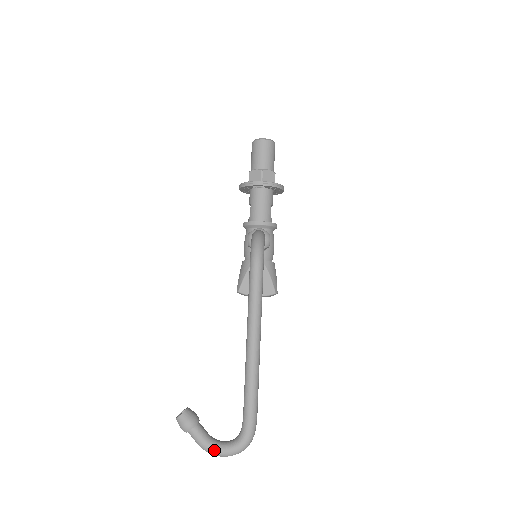
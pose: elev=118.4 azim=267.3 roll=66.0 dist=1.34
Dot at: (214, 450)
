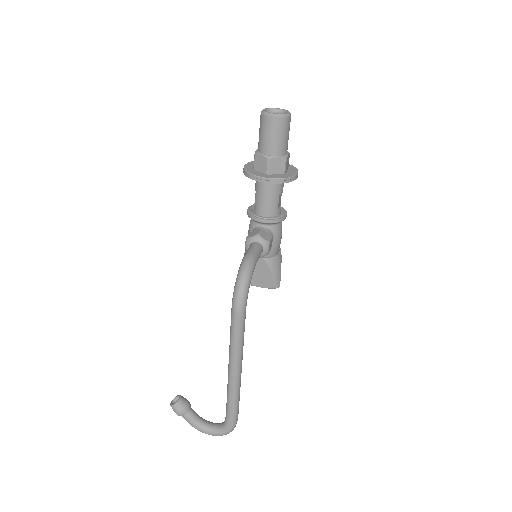
Dot at: (201, 431)
